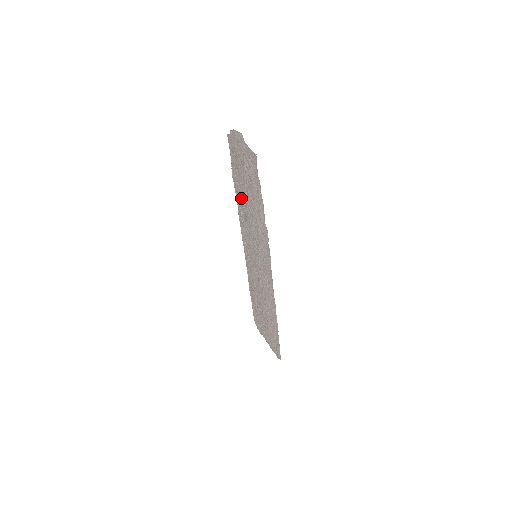
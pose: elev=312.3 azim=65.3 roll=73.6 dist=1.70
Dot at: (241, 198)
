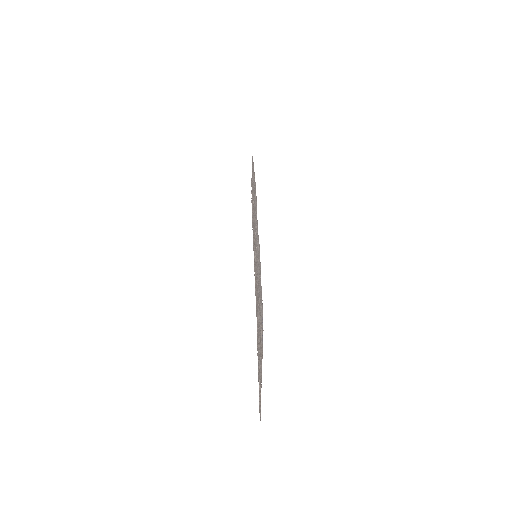
Dot at: occluded
